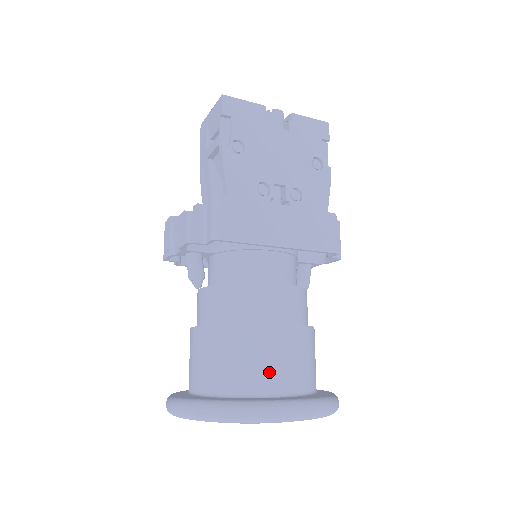
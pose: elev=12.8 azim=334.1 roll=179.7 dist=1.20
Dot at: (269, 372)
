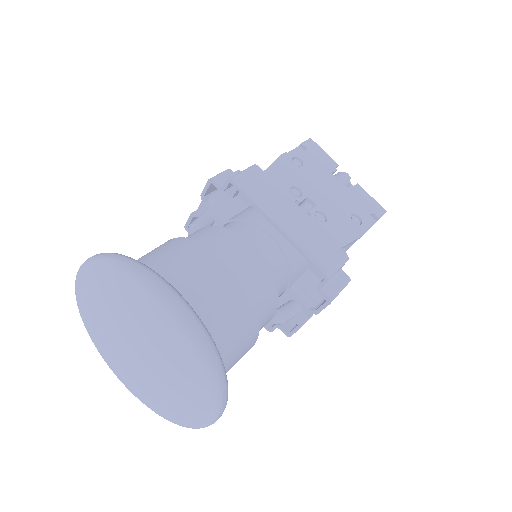
Dot at: (183, 278)
